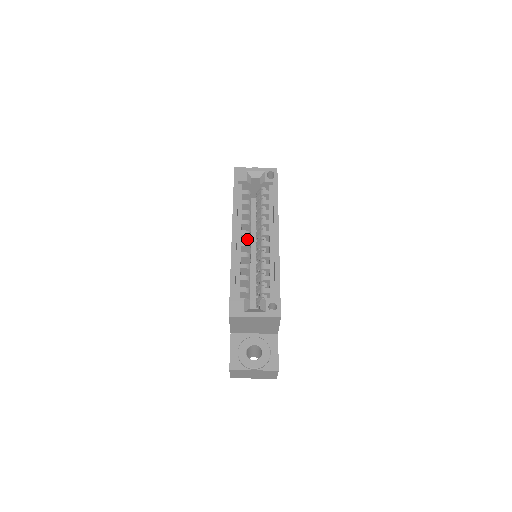
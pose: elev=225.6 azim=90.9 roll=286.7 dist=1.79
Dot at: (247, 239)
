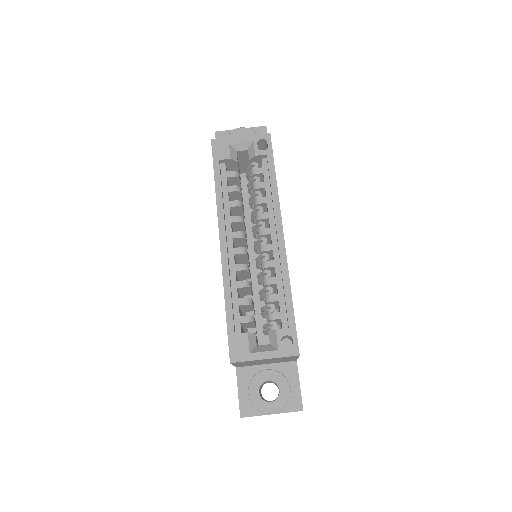
Dot at: (241, 241)
